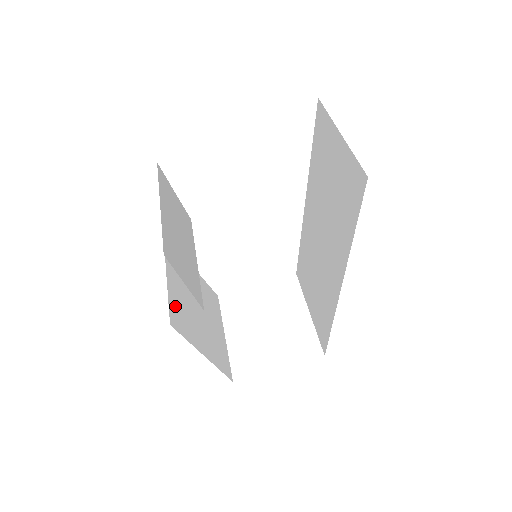
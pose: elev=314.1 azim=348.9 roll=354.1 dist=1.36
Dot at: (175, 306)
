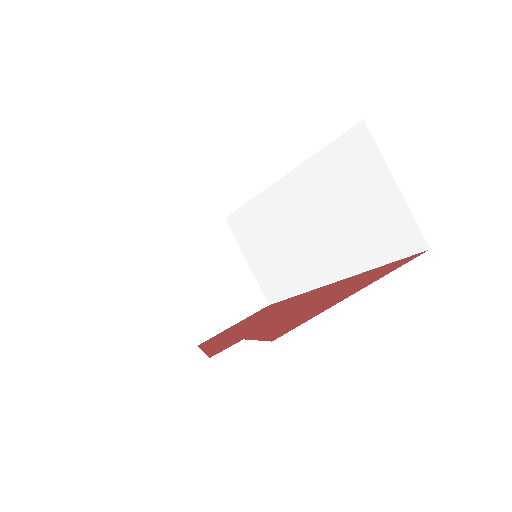
Dot at: occluded
